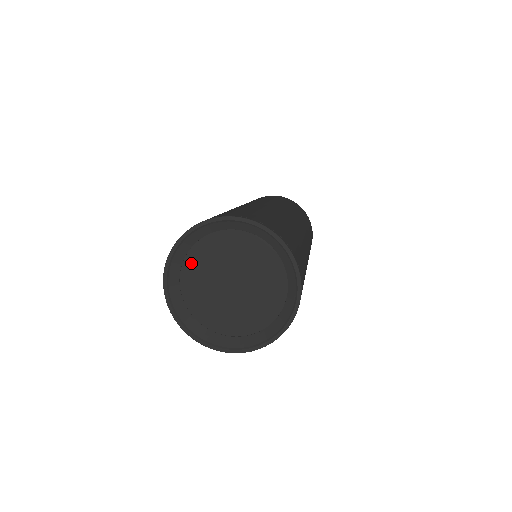
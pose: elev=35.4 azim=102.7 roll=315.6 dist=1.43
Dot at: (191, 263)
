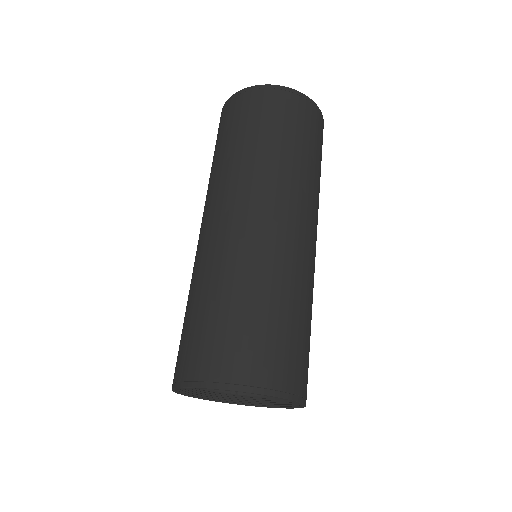
Dot at: occluded
